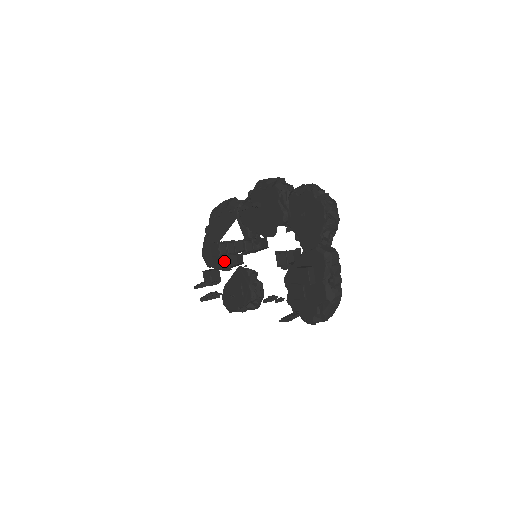
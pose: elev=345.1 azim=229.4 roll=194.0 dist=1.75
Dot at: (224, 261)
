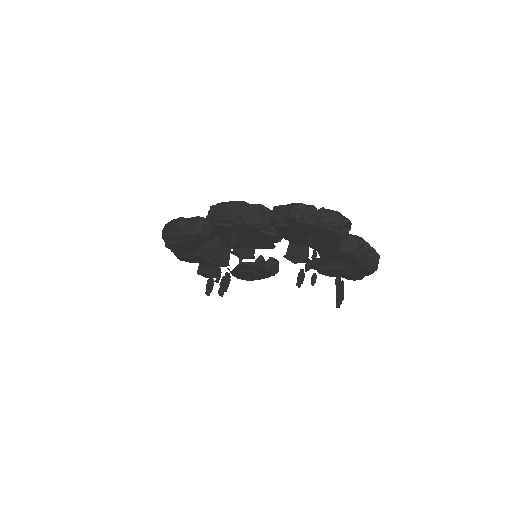
Dot at: occluded
